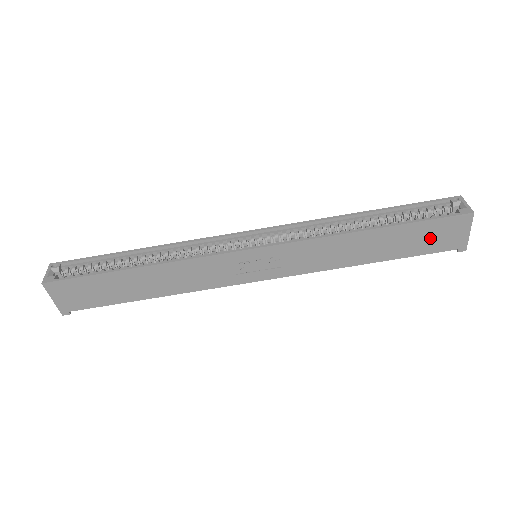
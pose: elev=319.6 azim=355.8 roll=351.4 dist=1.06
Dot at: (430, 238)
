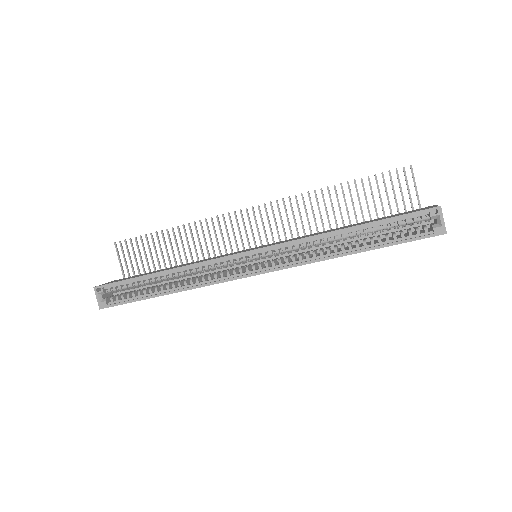
Dot at: occluded
